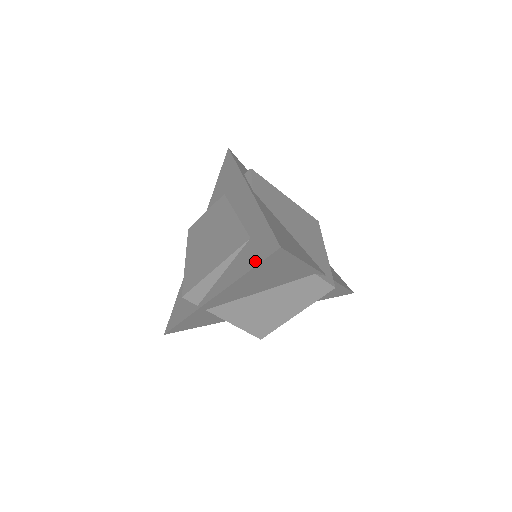
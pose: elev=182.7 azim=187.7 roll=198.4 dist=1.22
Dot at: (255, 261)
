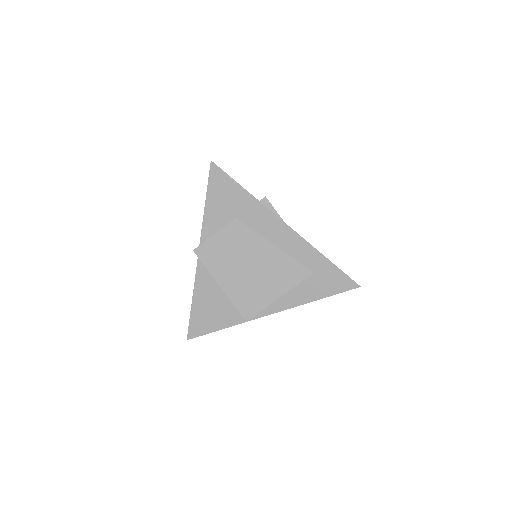
Dot at: (330, 292)
